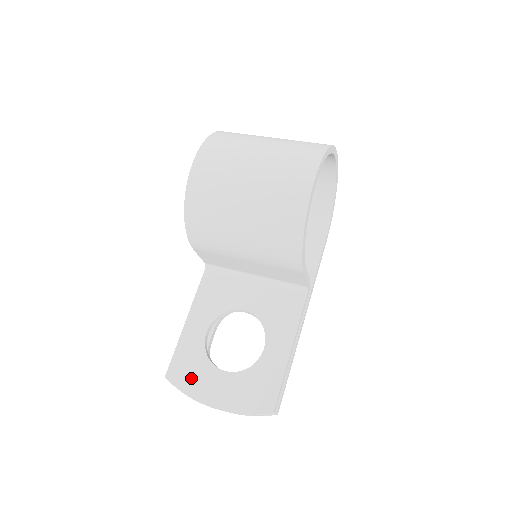
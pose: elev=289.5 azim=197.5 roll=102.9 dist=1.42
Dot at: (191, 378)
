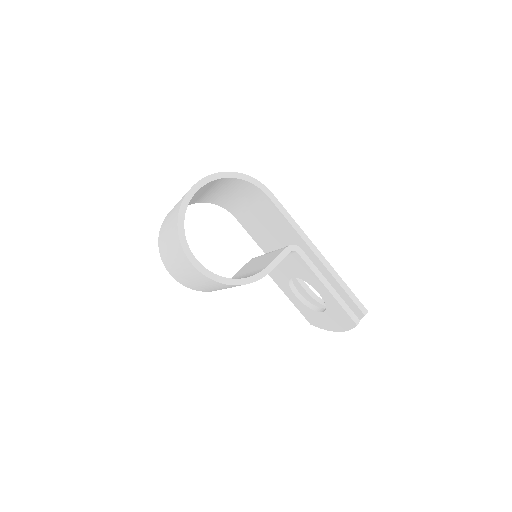
Dot at: (317, 321)
